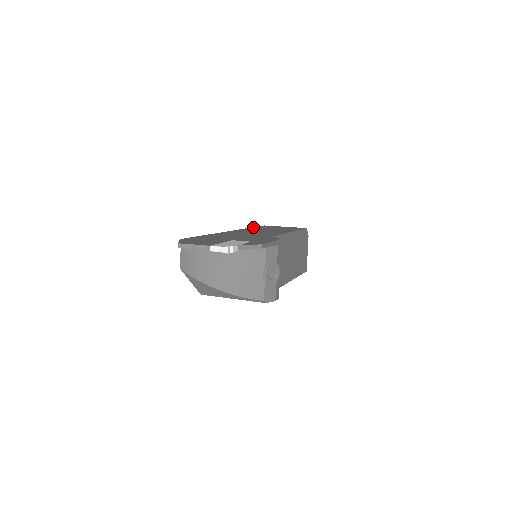
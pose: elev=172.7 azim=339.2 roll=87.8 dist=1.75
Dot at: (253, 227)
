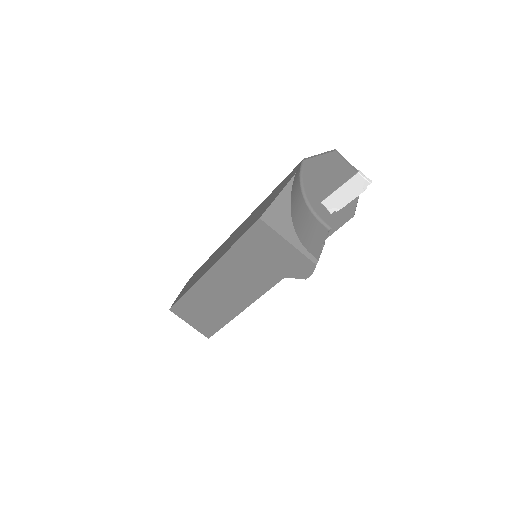
Dot at: occluded
